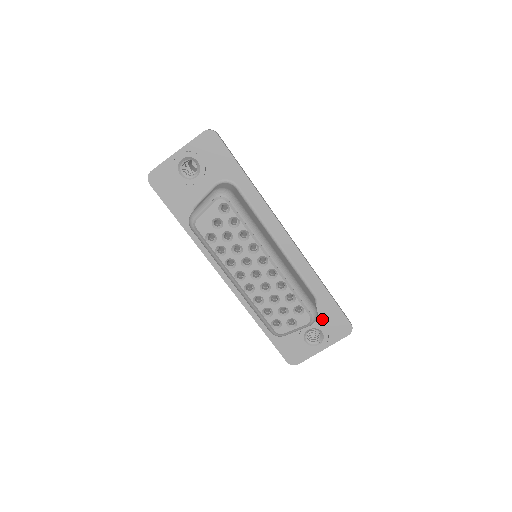
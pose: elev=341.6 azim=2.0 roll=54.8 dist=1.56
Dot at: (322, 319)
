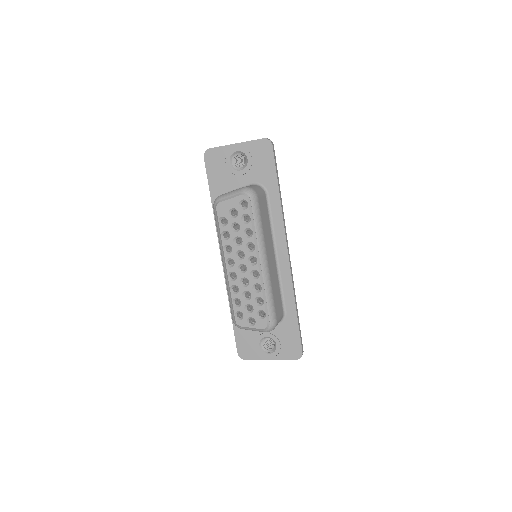
Dot at: (282, 335)
